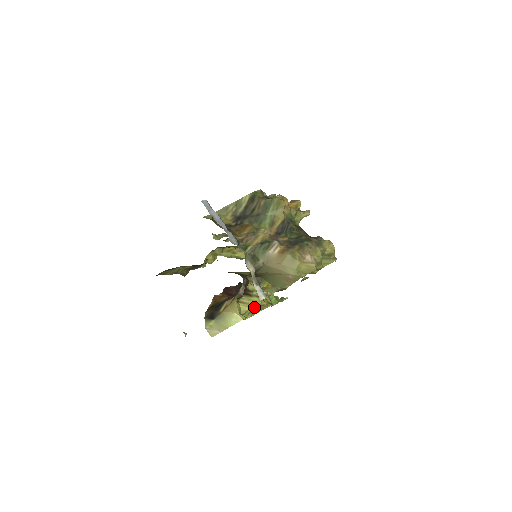
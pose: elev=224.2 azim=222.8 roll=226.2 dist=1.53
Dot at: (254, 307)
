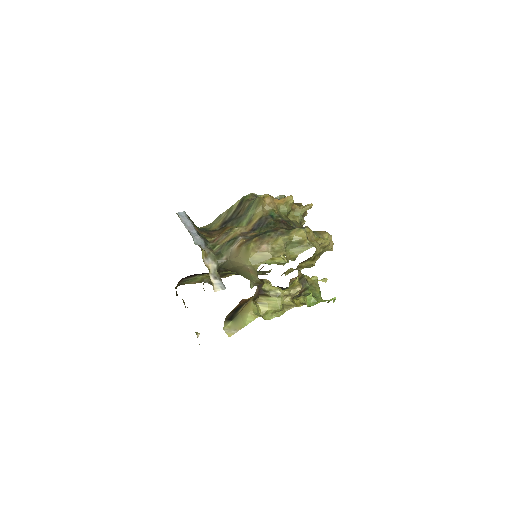
Dot at: (275, 307)
